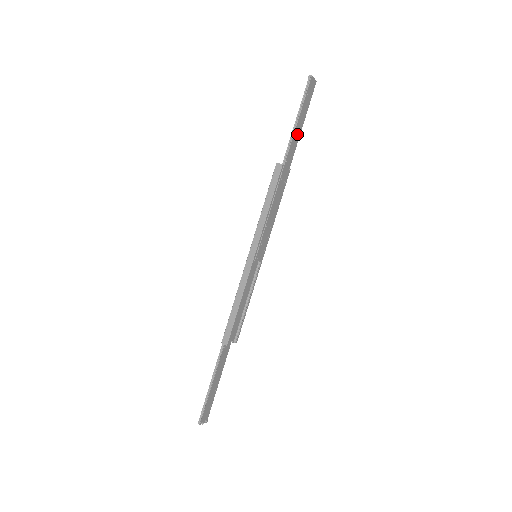
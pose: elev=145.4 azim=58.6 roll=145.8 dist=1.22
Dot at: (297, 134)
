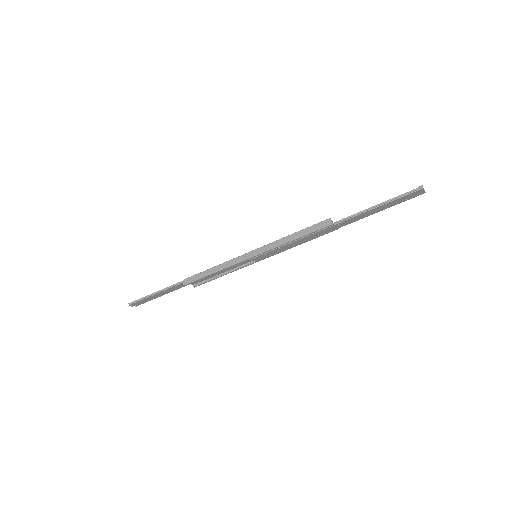
Dot at: (367, 214)
